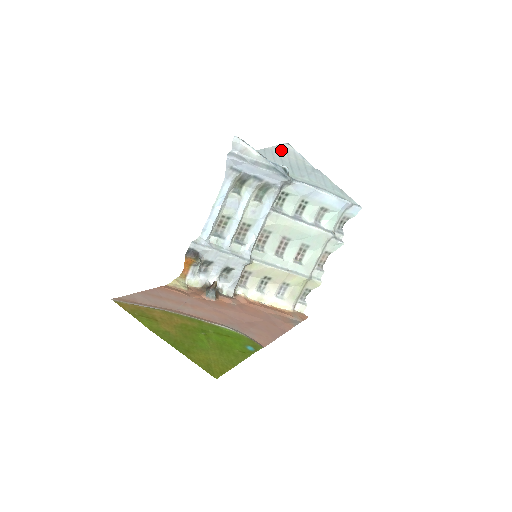
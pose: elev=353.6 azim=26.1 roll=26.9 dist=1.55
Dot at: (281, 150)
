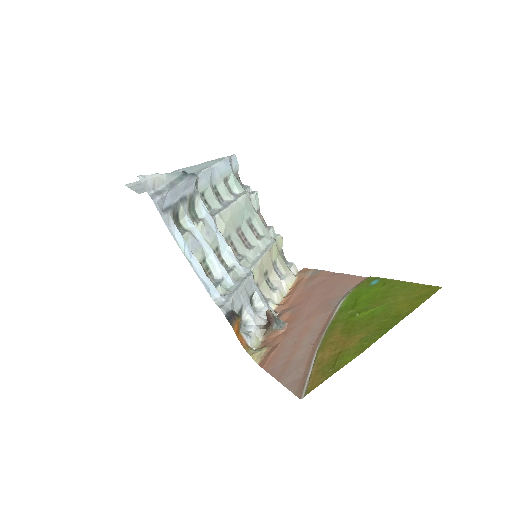
Dot at: (138, 185)
